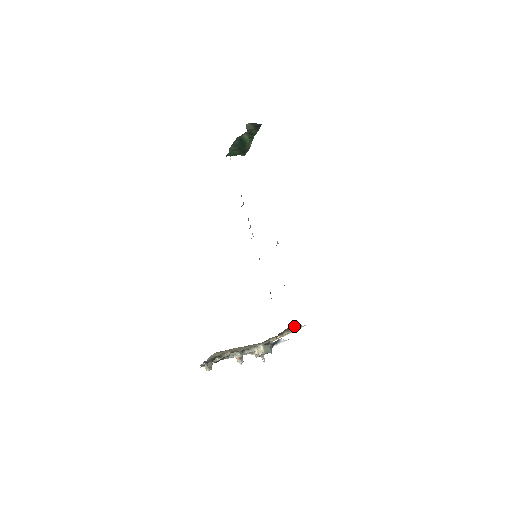
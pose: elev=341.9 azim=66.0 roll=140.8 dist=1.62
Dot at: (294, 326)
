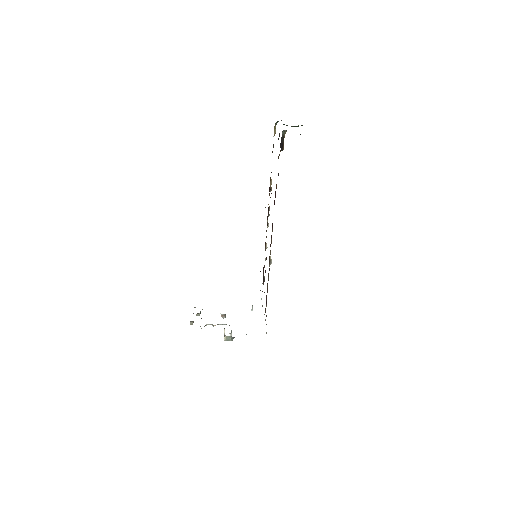
Dot at: occluded
